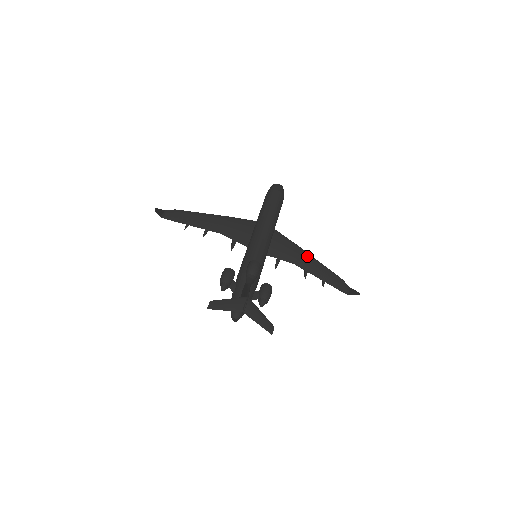
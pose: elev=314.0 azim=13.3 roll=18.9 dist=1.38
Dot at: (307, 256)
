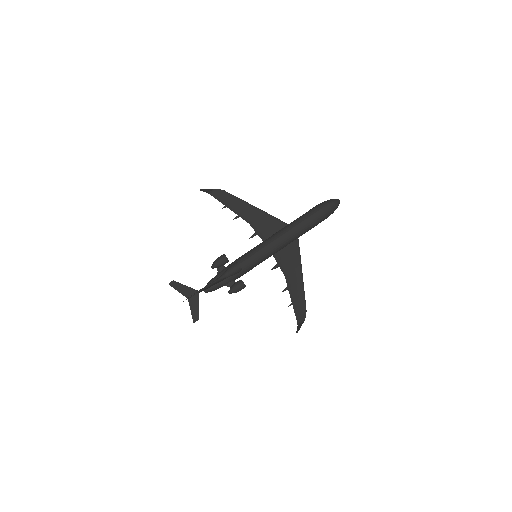
Dot at: (299, 277)
